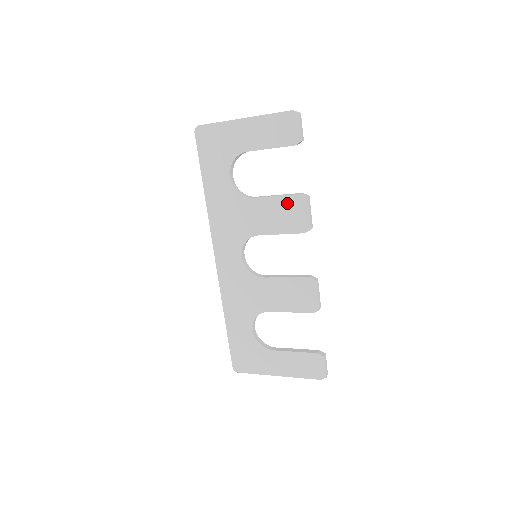
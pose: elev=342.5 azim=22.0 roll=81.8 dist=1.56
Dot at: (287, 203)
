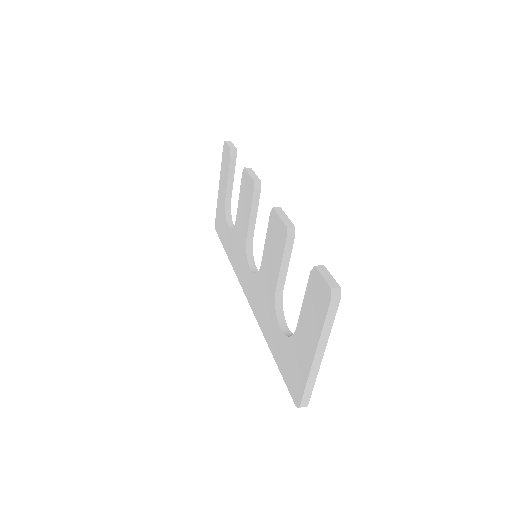
Dot at: (242, 190)
